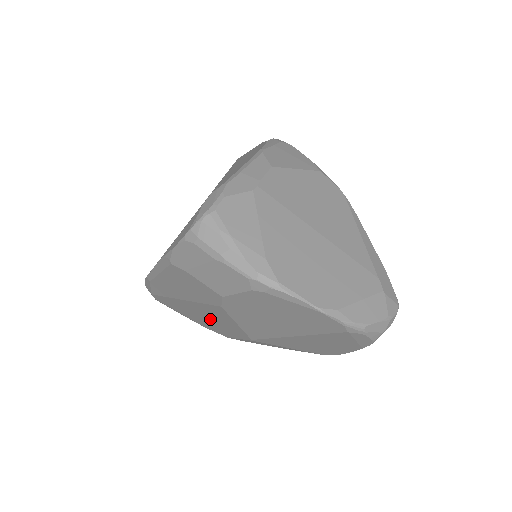
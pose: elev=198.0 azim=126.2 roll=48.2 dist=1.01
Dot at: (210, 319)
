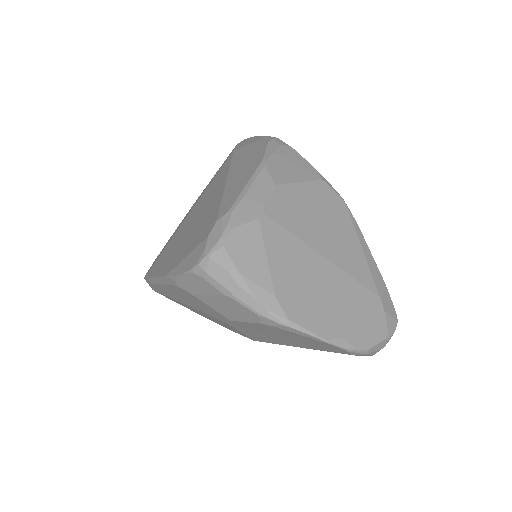
Dot at: occluded
